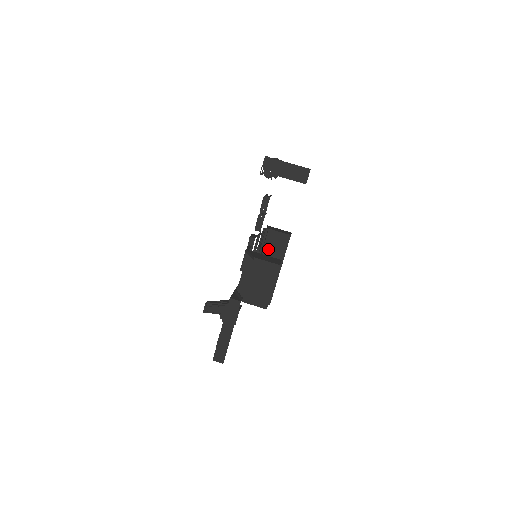
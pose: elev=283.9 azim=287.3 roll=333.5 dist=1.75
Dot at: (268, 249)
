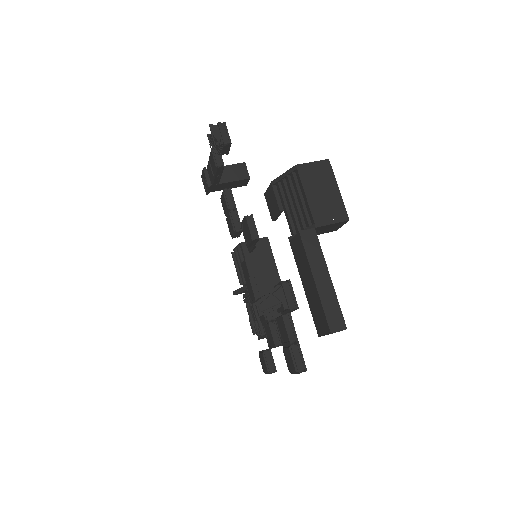
Dot at: (253, 265)
